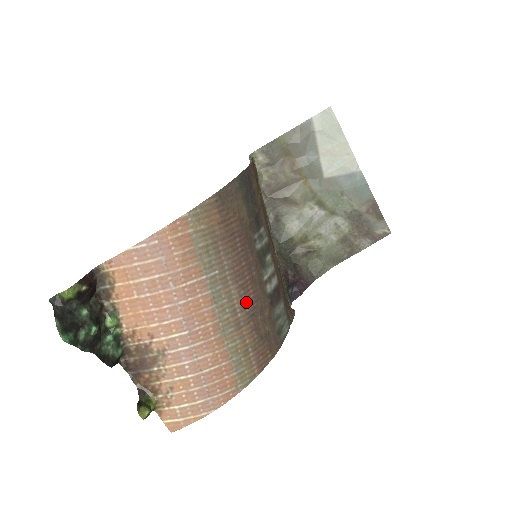
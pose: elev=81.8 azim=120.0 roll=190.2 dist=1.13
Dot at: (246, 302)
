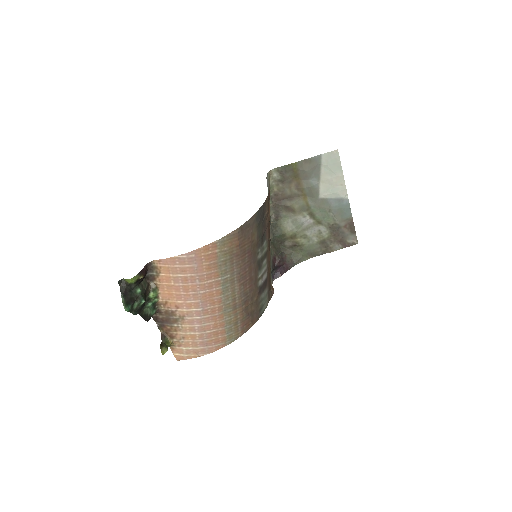
Dot at: (243, 293)
